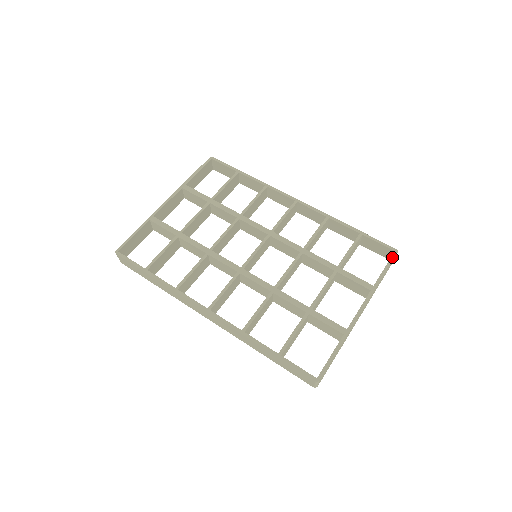
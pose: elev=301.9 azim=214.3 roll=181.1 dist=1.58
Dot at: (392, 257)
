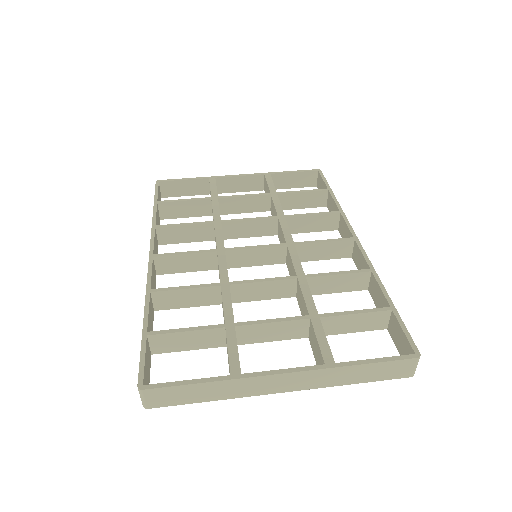
Dot at: (402, 356)
